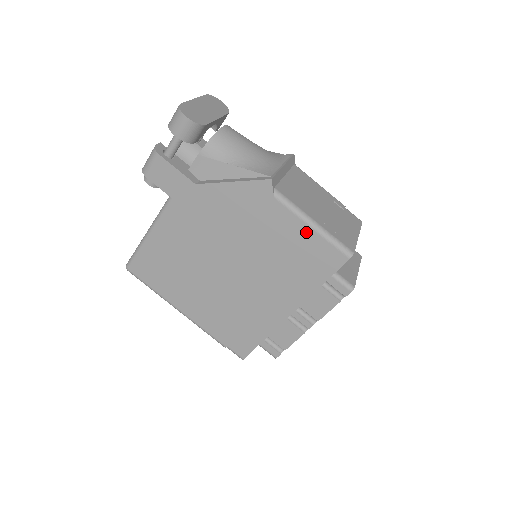
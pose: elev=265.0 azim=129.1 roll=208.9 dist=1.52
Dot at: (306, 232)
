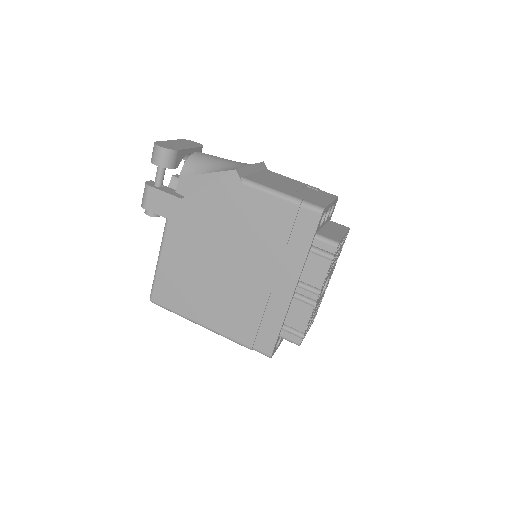
Dot at: (278, 204)
